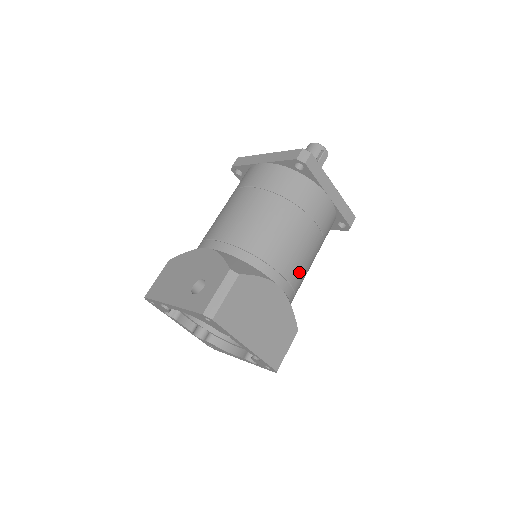
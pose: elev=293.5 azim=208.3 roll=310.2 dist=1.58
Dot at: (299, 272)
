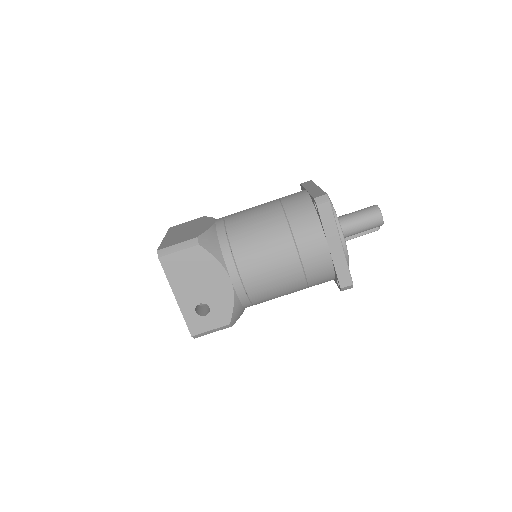
Dot at: occluded
